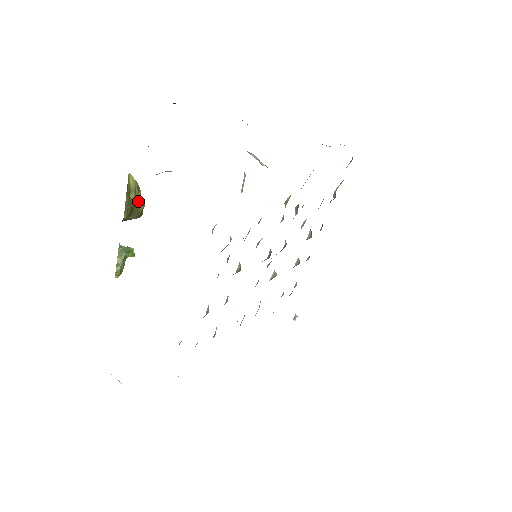
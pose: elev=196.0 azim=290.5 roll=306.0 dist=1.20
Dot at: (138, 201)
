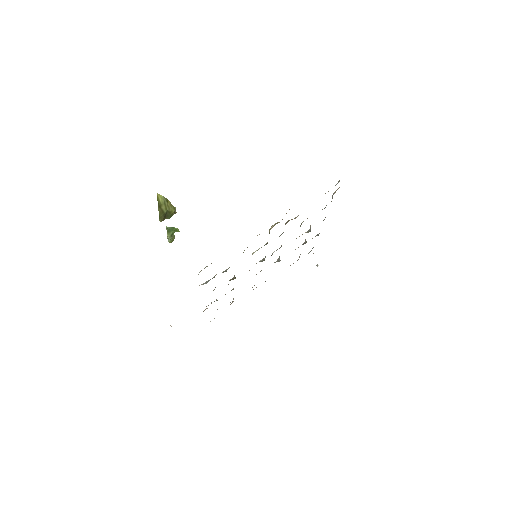
Dot at: (169, 209)
